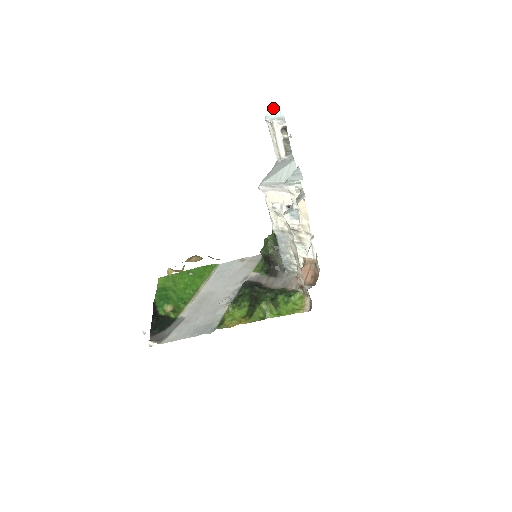
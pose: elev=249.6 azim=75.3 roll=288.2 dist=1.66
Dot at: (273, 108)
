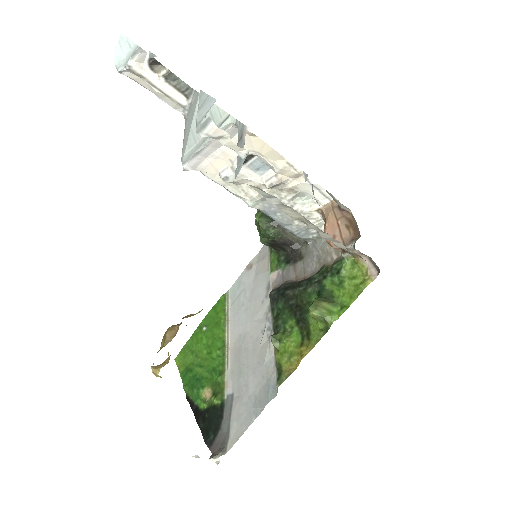
Dot at: (116, 48)
